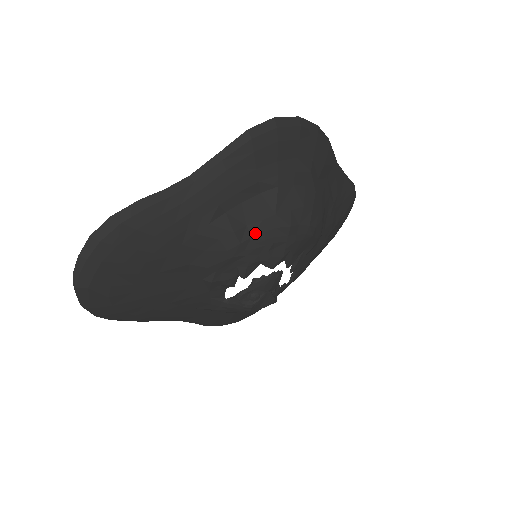
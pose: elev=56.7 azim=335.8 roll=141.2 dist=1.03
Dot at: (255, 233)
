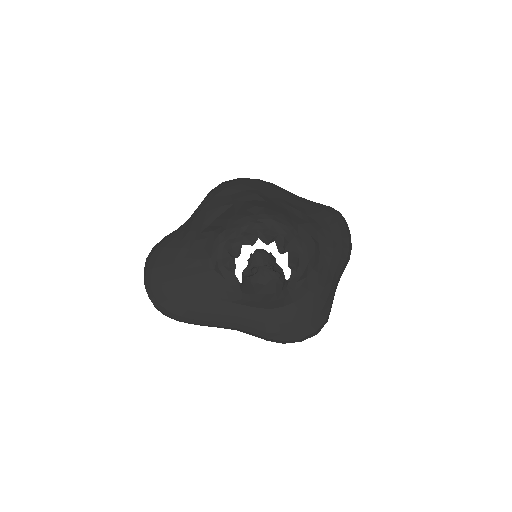
Dot at: (227, 227)
